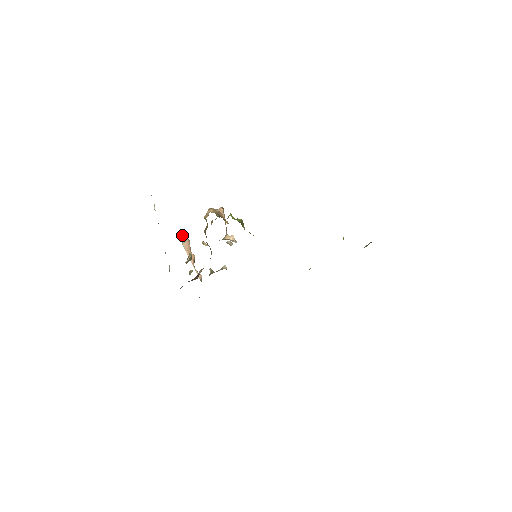
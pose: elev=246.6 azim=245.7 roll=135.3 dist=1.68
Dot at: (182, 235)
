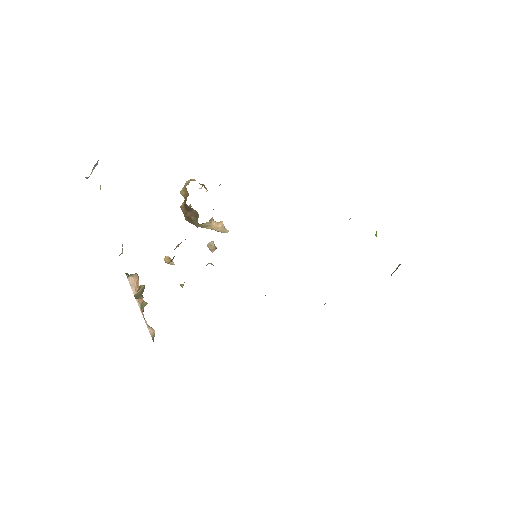
Dot at: (127, 273)
